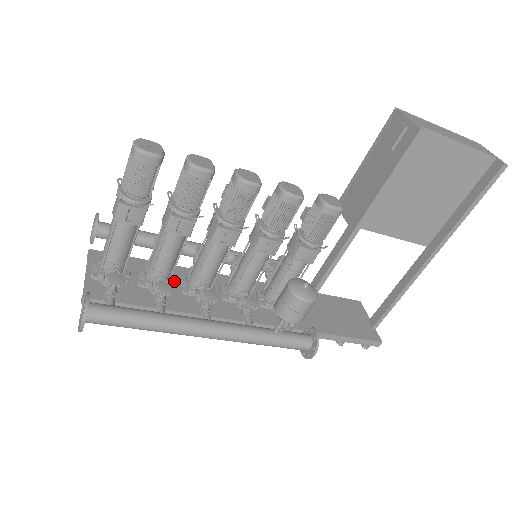
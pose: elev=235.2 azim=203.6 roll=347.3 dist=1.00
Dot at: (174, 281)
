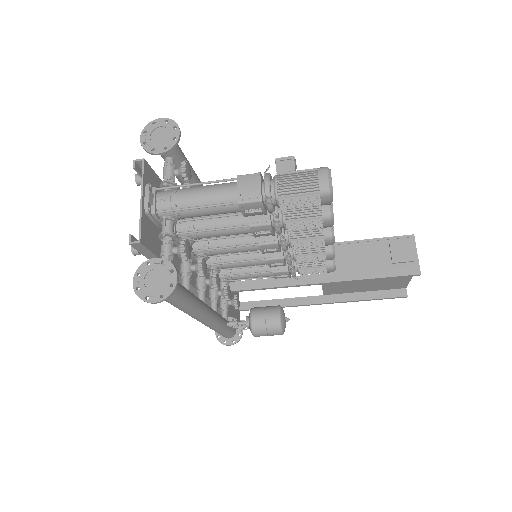
Dot at: occluded
